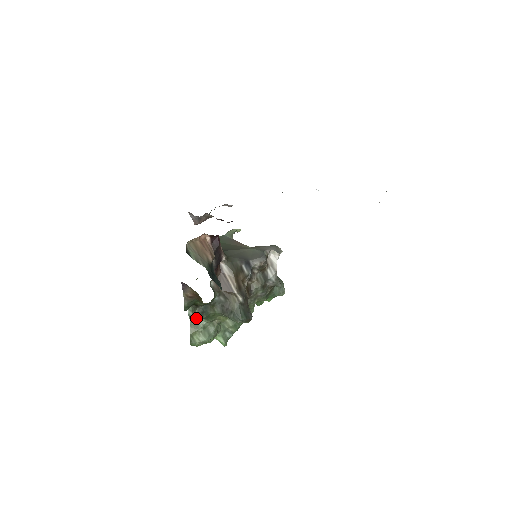
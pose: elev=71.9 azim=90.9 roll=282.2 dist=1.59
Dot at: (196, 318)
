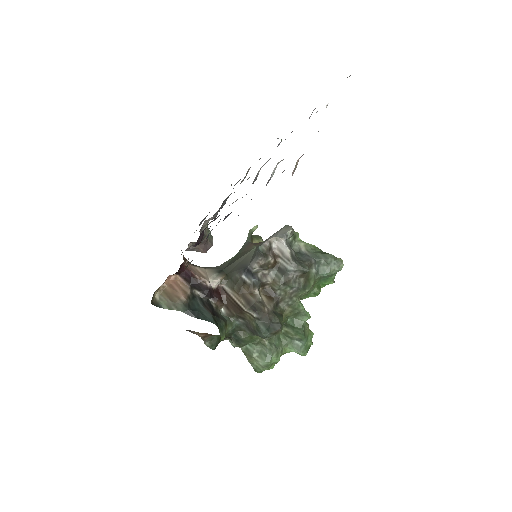
Dot at: (245, 345)
